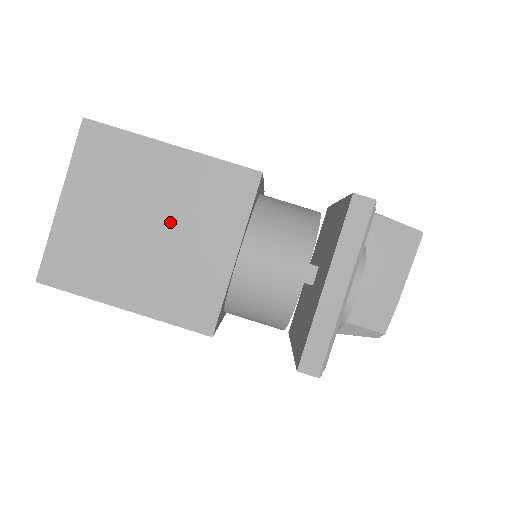
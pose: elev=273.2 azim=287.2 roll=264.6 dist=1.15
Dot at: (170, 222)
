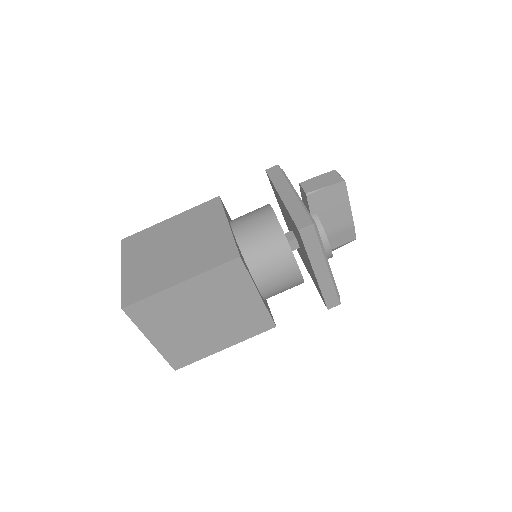
Dot at: (213, 309)
